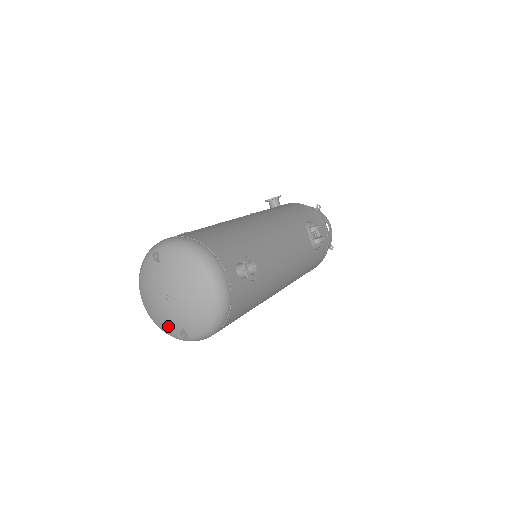
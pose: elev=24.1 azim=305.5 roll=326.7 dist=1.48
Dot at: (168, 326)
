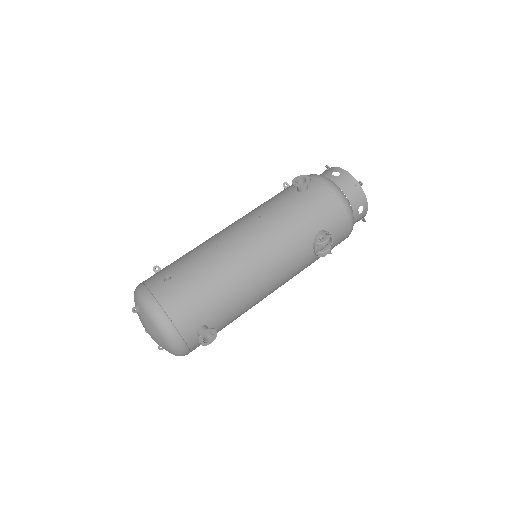
Dot at: occluded
